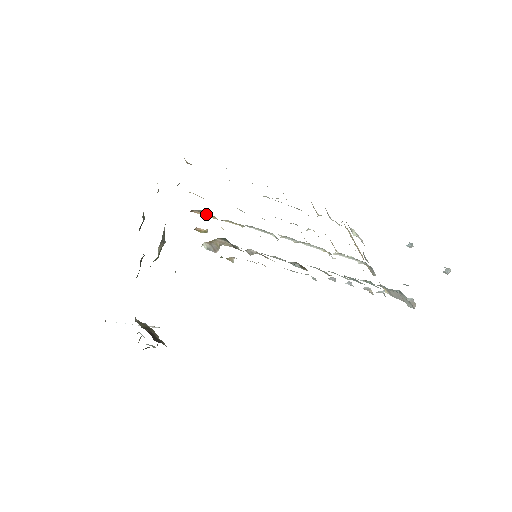
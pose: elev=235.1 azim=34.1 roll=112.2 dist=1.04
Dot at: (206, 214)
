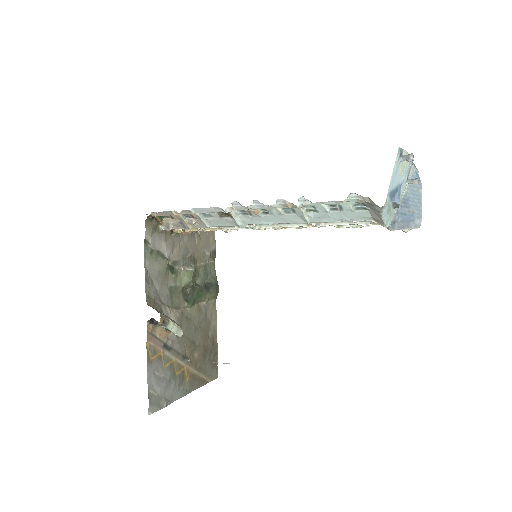
Dot at: (194, 230)
